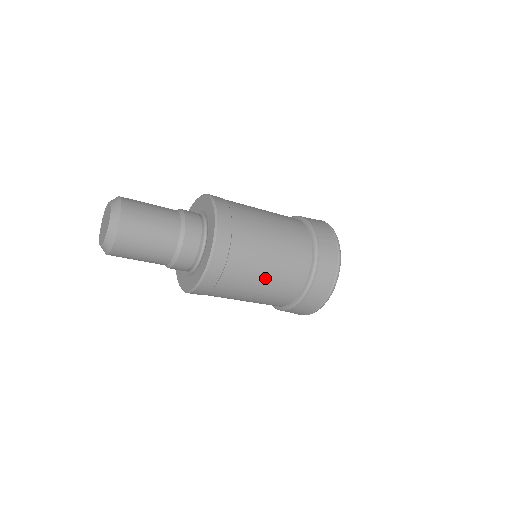
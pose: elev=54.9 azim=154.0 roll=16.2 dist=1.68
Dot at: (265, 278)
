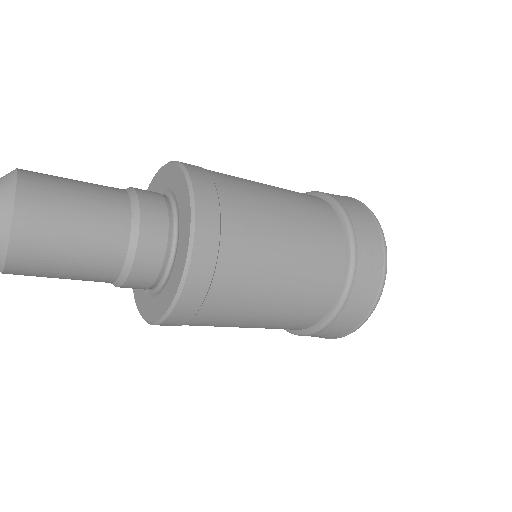
Dot at: (260, 319)
